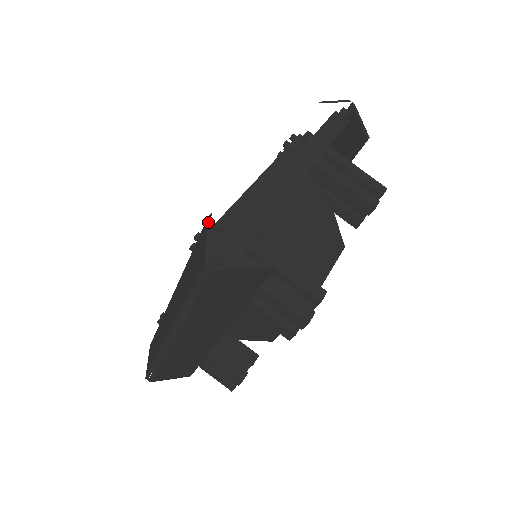
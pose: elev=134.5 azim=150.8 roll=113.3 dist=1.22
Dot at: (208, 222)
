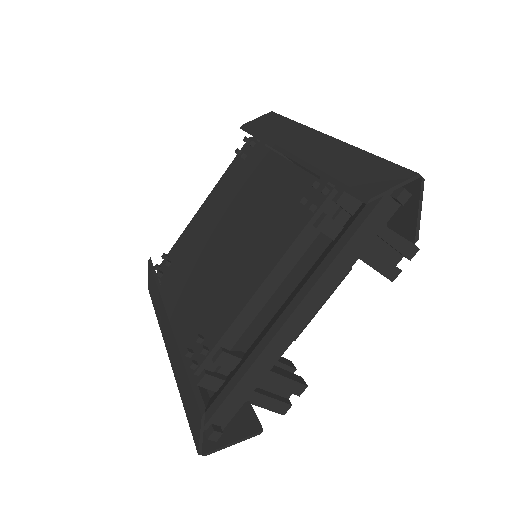
Dot at: (201, 422)
